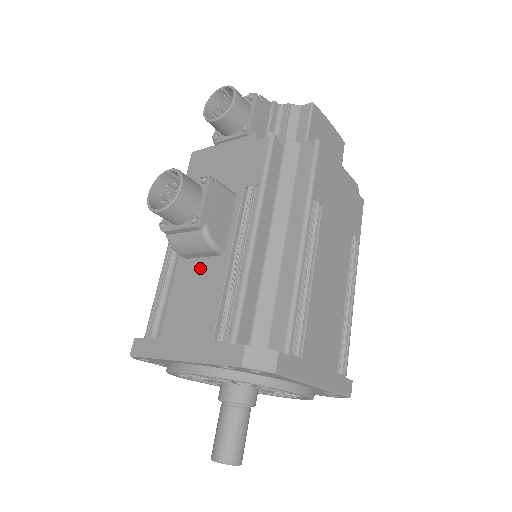
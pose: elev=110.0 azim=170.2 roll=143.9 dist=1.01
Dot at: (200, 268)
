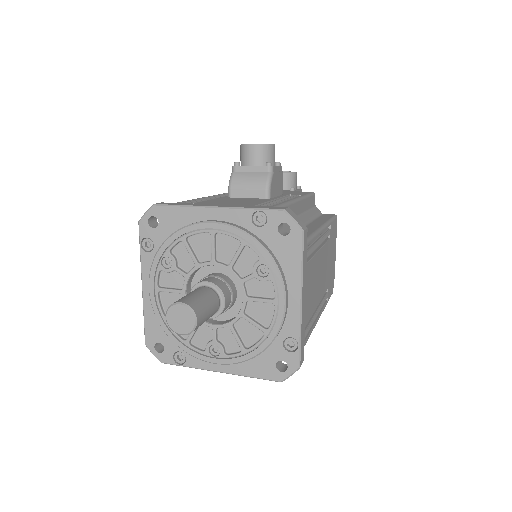
Dot at: (245, 199)
